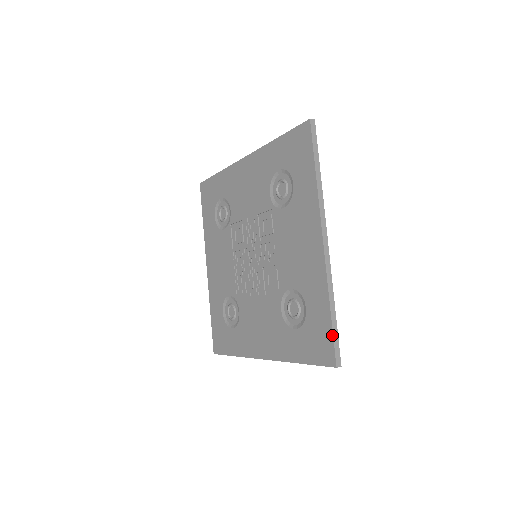
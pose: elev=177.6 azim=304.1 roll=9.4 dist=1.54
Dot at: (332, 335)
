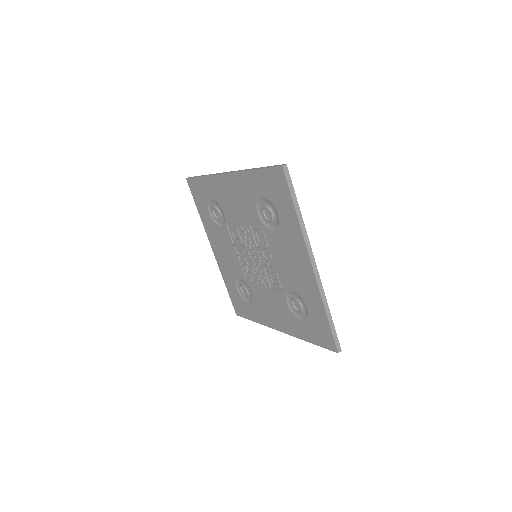
Dot at: (331, 333)
